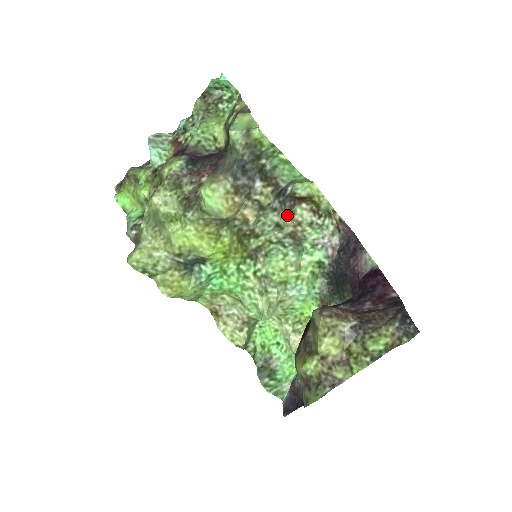
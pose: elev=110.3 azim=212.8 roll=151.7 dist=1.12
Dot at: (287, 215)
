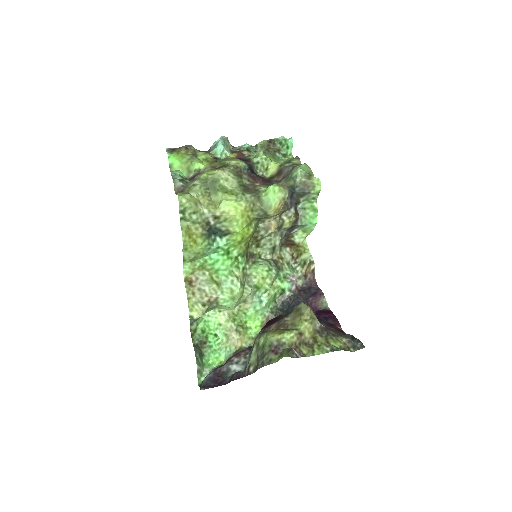
Dot at: occluded
